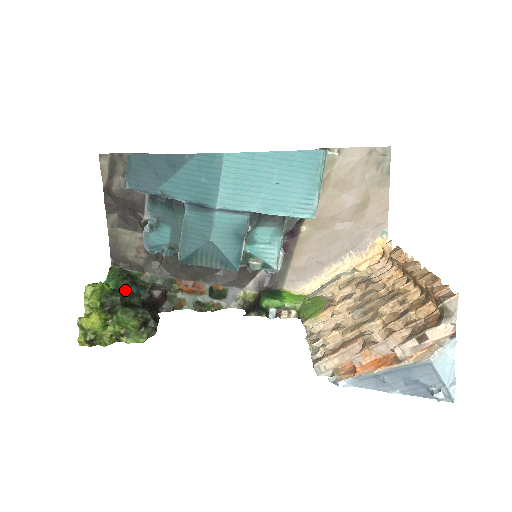
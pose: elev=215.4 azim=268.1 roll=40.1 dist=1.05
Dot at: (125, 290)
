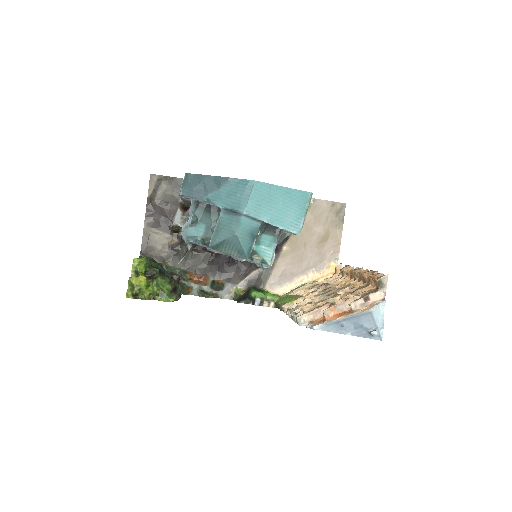
Dot at: occluded
